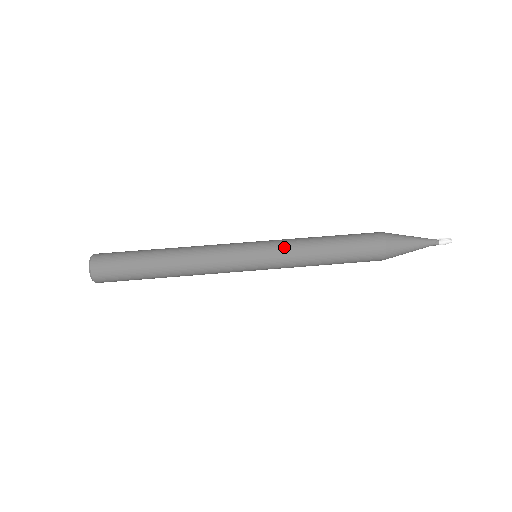
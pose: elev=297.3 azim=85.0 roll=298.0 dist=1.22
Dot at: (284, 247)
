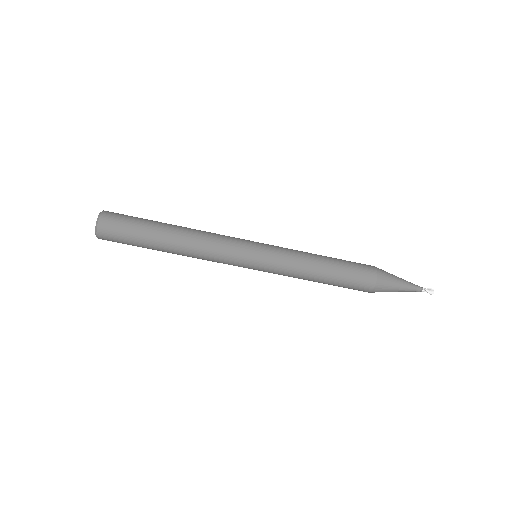
Dot at: occluded
